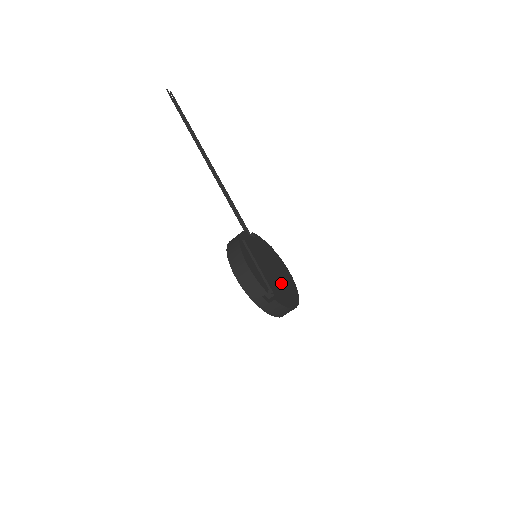
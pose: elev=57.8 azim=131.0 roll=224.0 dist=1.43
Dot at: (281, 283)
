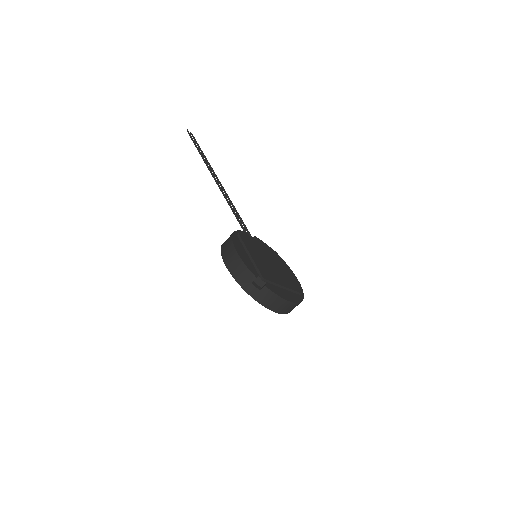
Dot at: (279, 278)
